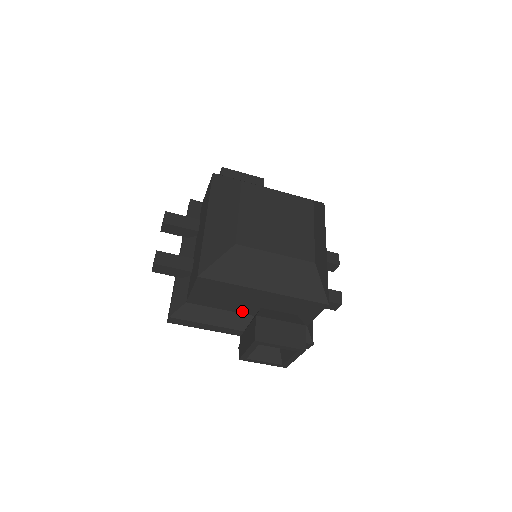
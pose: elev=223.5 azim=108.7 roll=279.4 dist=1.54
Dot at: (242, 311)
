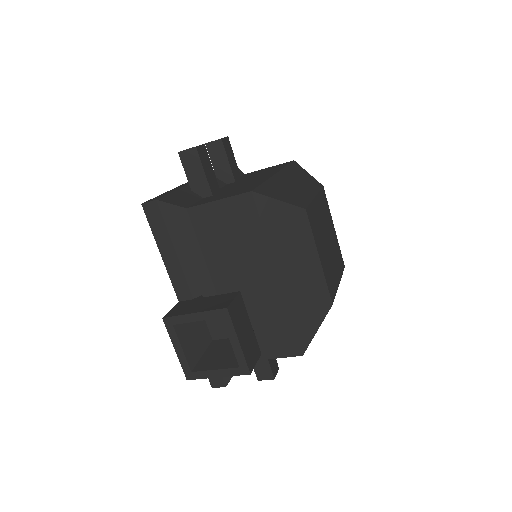
Dot at: (217, 278)
